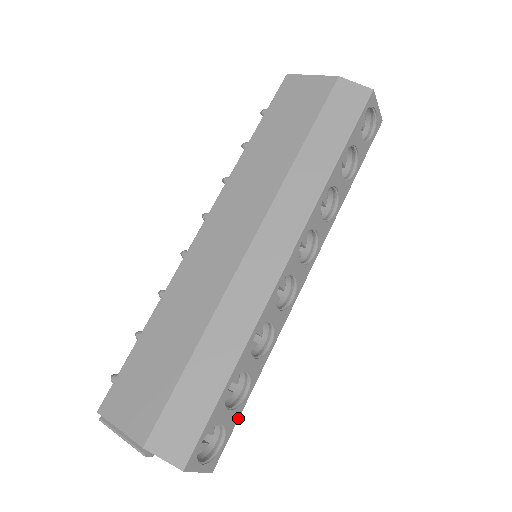
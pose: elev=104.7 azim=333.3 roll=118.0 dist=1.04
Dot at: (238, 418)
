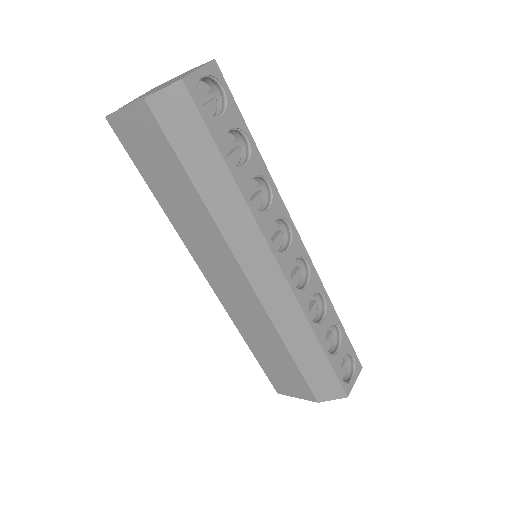
Dot at: (348, 339)
